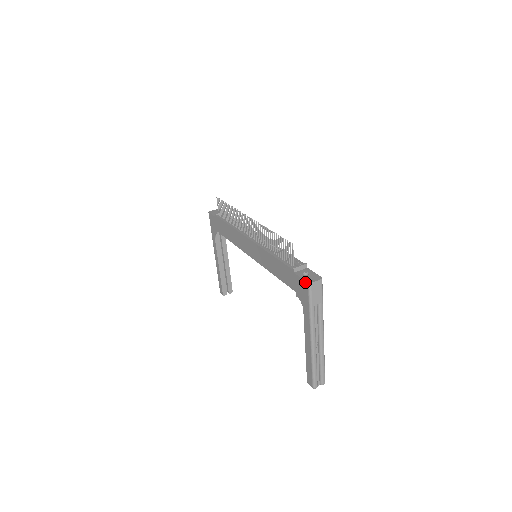
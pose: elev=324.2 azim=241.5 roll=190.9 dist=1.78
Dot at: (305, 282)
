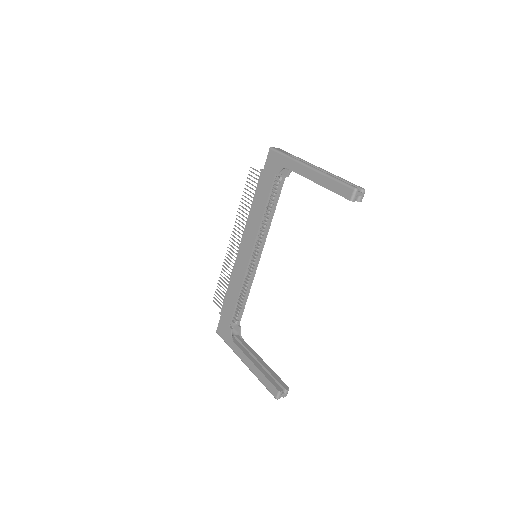
Dot at: (269, 153)
